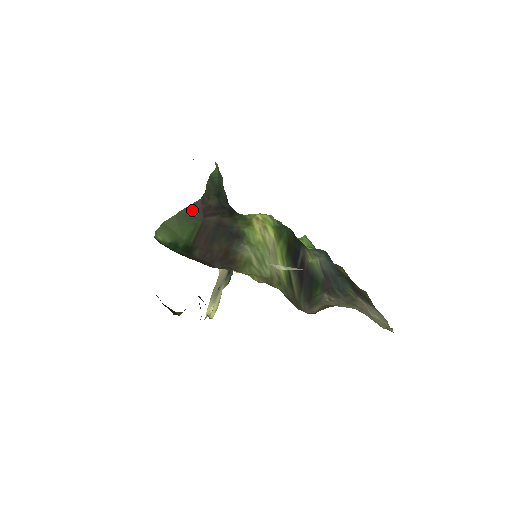
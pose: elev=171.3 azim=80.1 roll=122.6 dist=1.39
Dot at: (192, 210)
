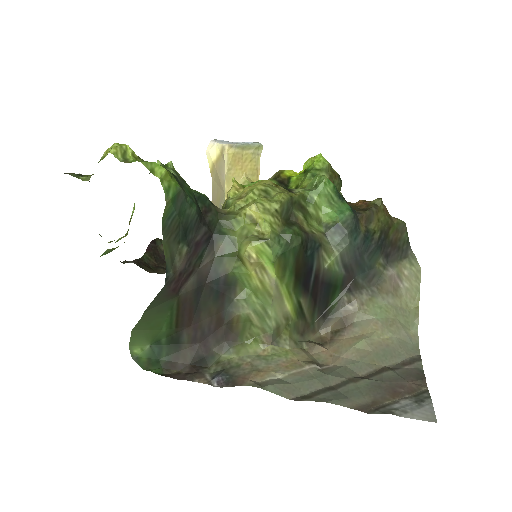
Dot at: (159, 299)
